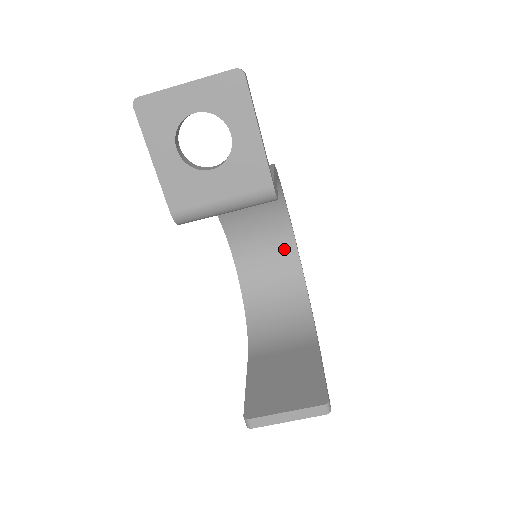
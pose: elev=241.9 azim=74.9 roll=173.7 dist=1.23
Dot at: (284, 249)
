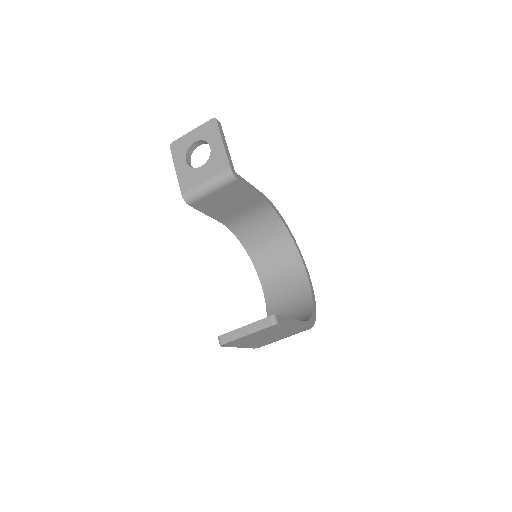
Dot at: (299, 280)
